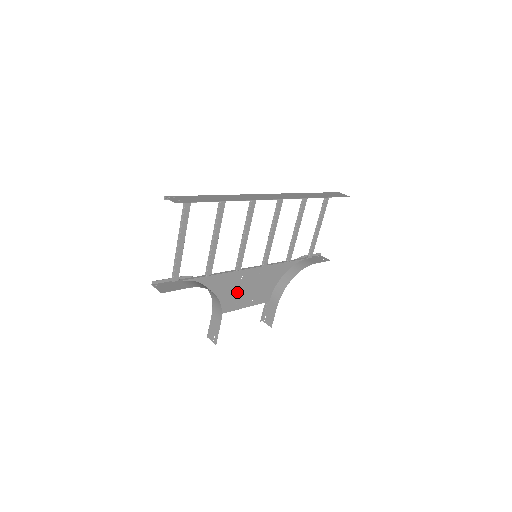
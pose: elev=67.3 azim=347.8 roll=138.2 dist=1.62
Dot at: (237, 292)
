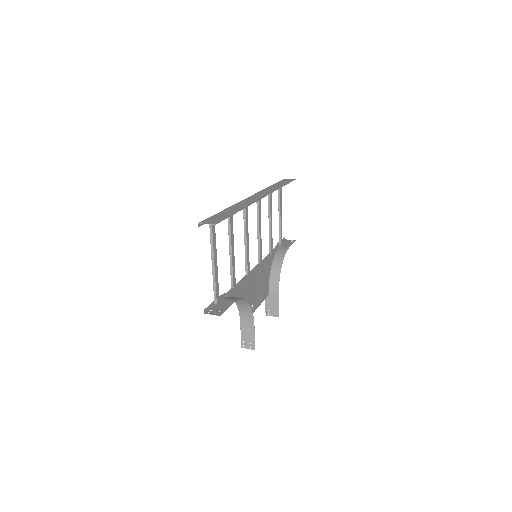
Dot at: (251, 295)
